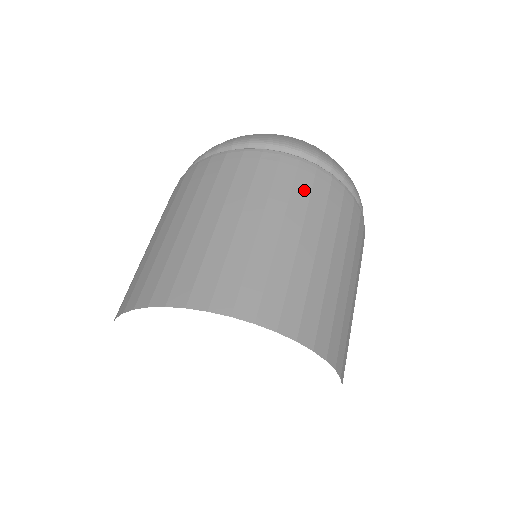
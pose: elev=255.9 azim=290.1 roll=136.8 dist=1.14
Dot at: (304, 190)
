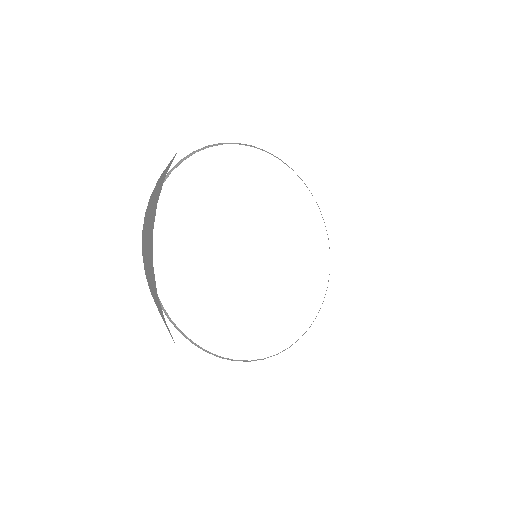
Dot at: occluded
